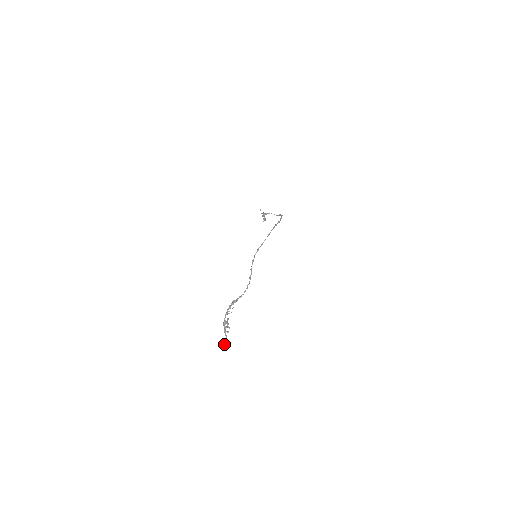
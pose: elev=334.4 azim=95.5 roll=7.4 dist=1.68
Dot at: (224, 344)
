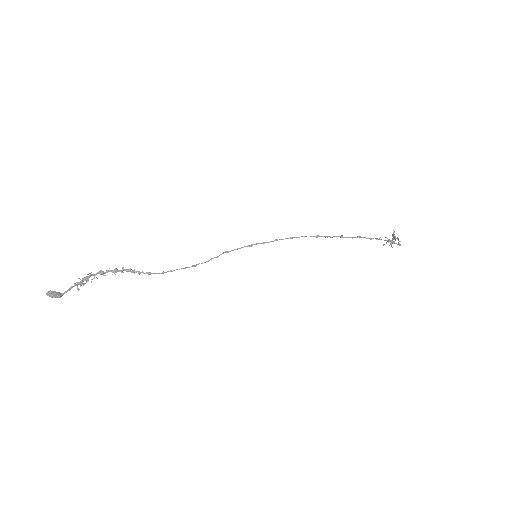
Dot at: (48, 292)
